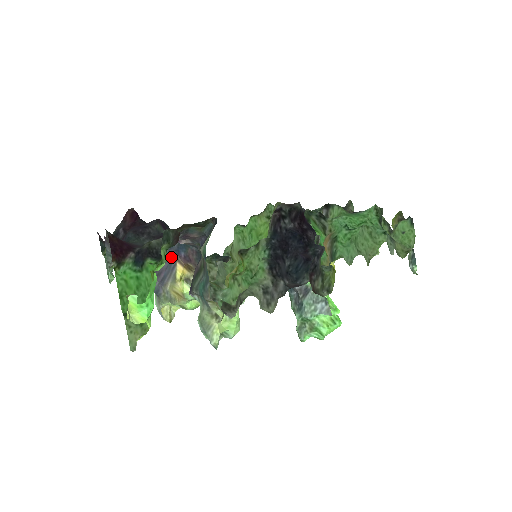
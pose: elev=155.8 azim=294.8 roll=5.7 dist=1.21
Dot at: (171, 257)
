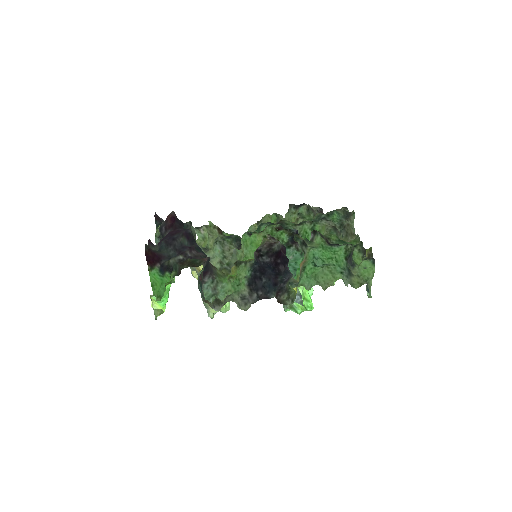
Dot at: occluded
